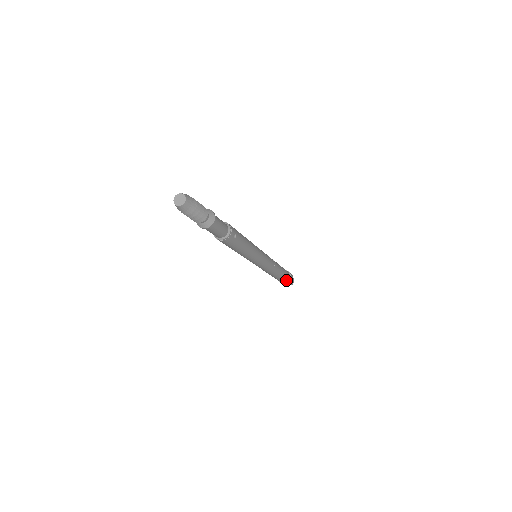
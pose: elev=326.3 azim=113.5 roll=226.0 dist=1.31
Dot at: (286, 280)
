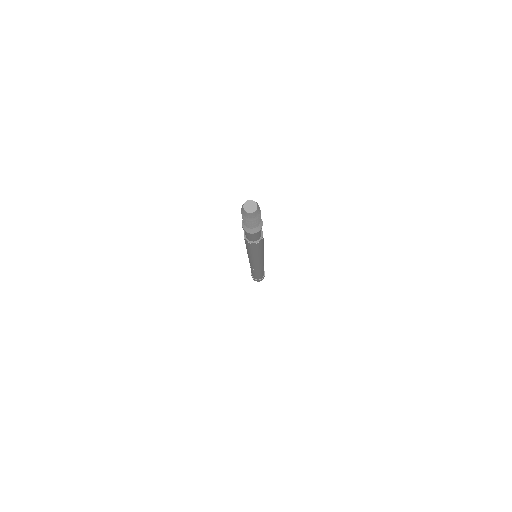
Dot at: (262, 276)
